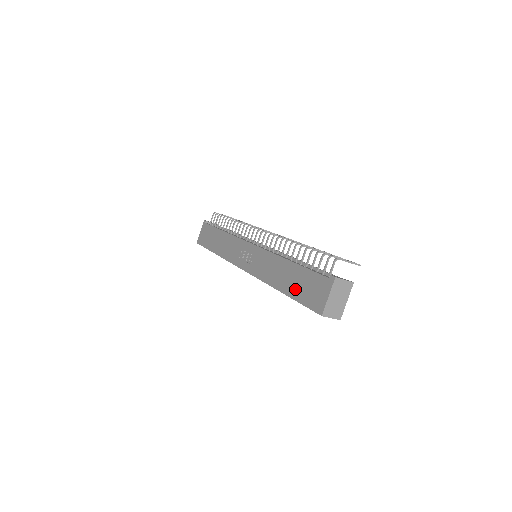
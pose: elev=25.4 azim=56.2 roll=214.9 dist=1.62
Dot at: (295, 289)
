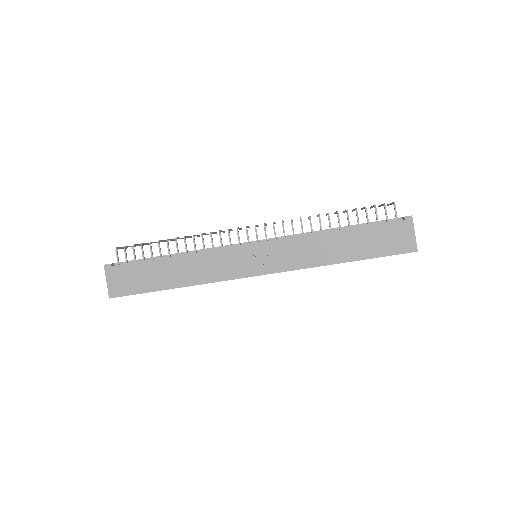
Dot at: (366, 249)
